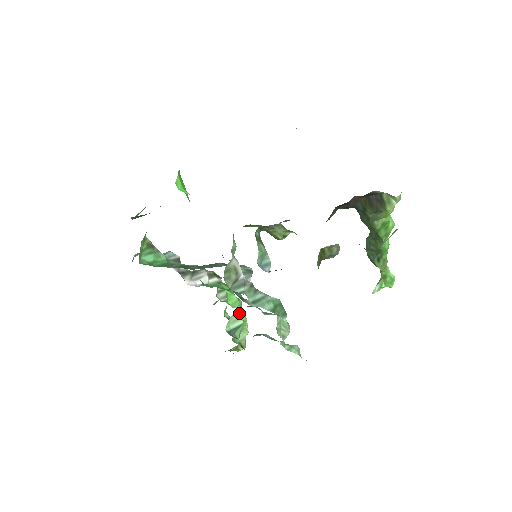
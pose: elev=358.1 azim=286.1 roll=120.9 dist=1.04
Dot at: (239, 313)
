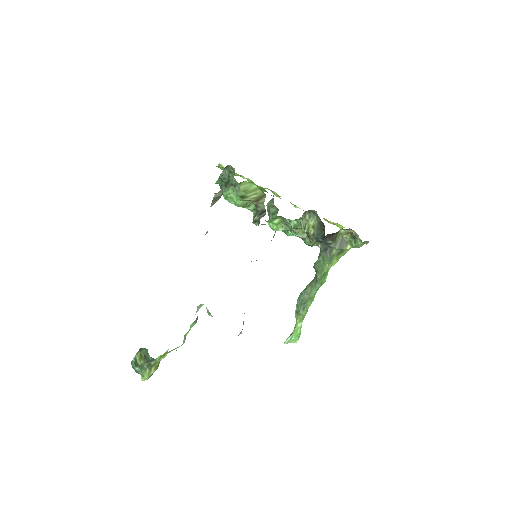
Dot at: occluded
